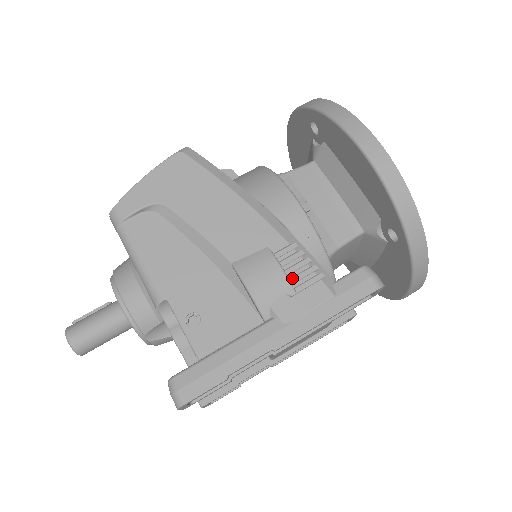
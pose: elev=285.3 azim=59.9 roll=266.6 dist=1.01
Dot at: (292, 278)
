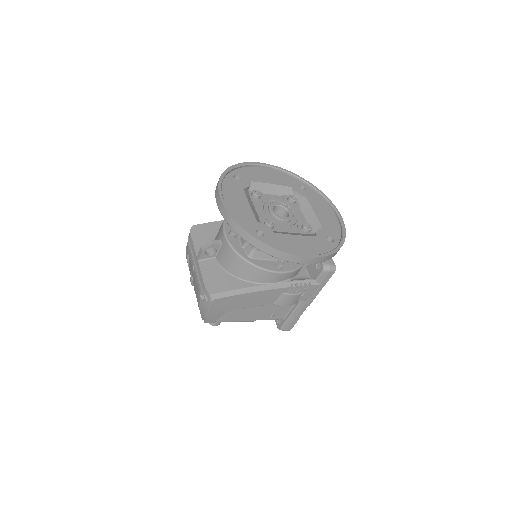
Dot at: (299, 291)
